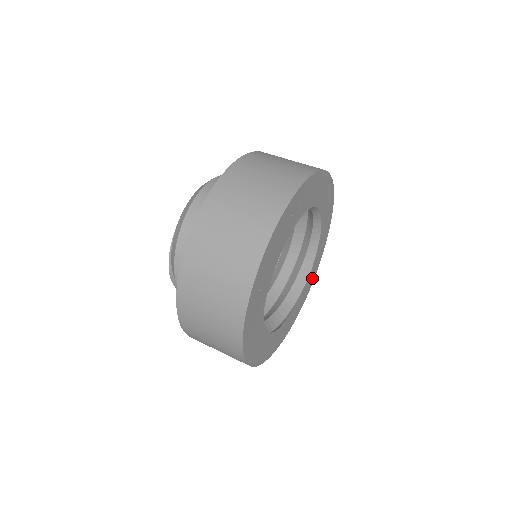
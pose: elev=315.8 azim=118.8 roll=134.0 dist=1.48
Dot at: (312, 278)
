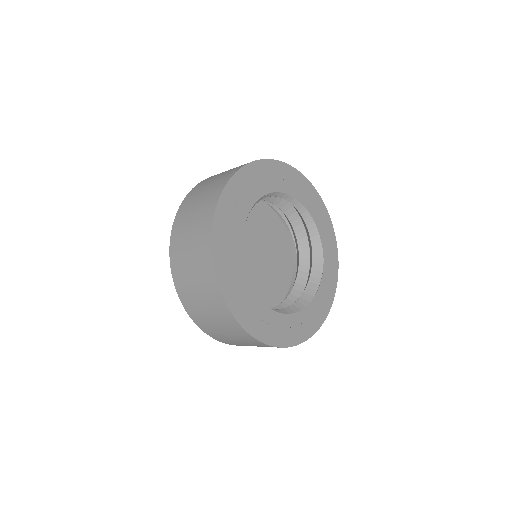
Dot at: (333, 270)
